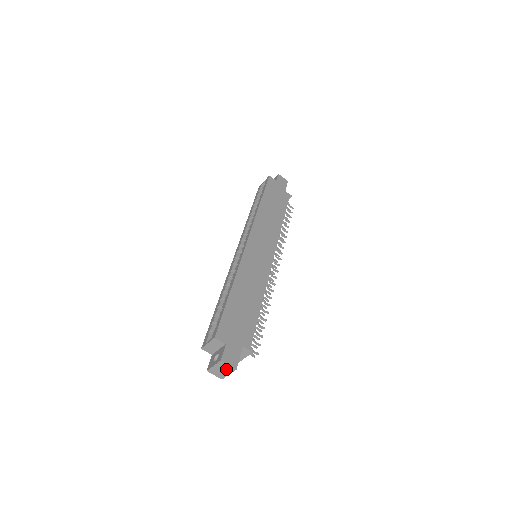
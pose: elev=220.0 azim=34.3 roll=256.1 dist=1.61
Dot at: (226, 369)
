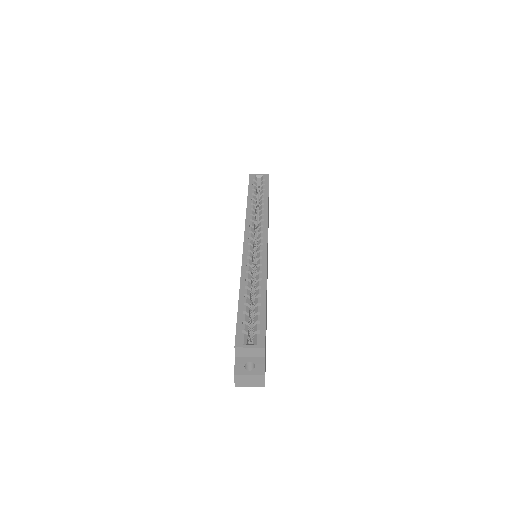
Dot at: (256, 382)
